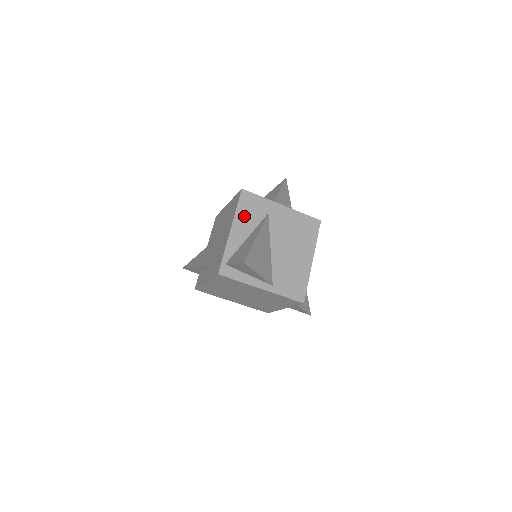
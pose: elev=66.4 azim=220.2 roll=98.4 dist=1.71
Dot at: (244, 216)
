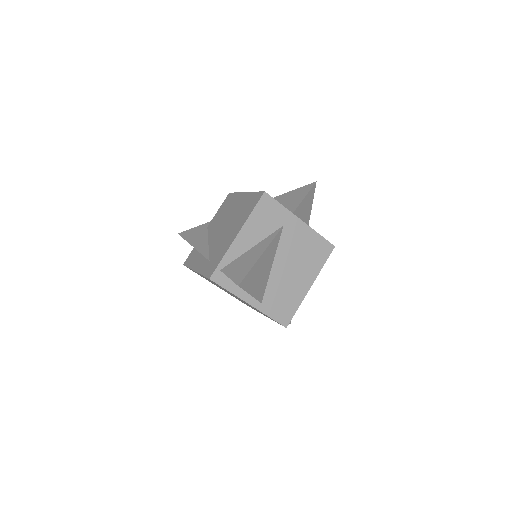
Dot at: (257, 223)
